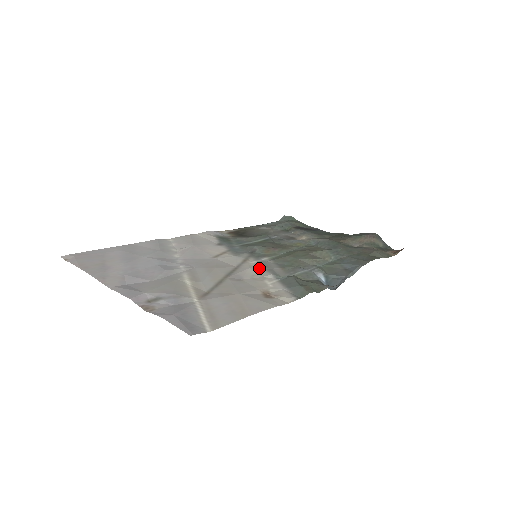
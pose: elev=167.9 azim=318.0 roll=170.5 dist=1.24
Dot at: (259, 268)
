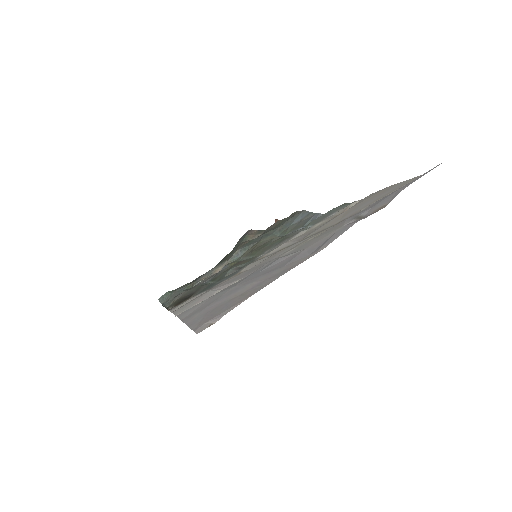
Dot at: occluded
